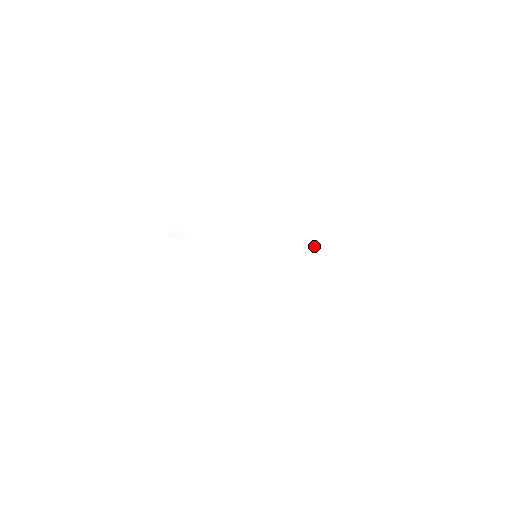
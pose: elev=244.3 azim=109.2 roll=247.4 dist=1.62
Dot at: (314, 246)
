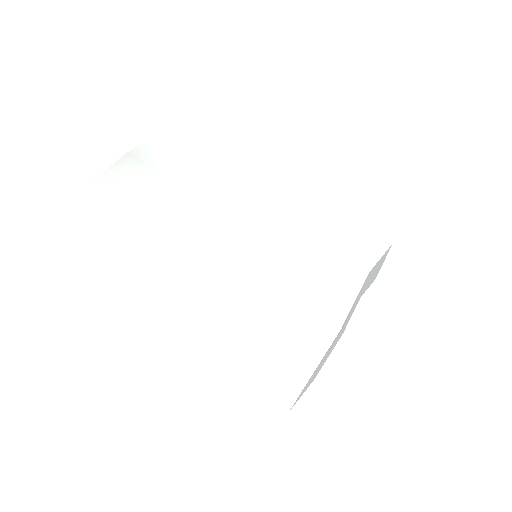
Dot at: (301, 233)
